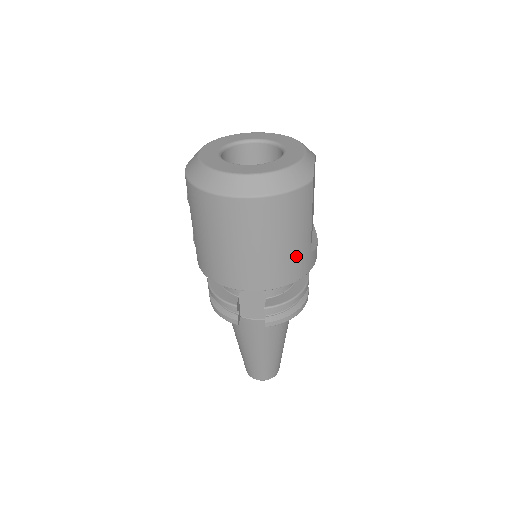
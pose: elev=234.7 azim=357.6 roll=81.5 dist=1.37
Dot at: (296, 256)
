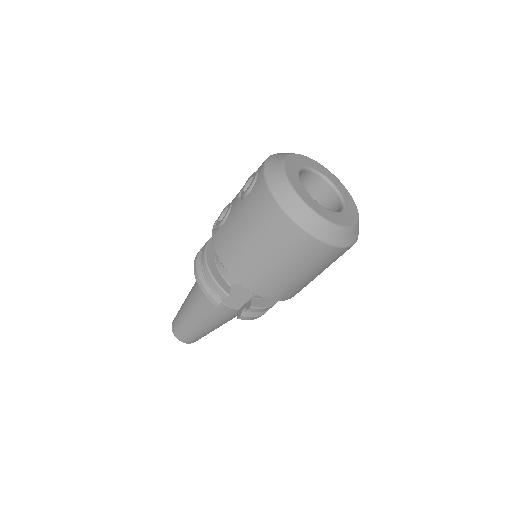
Dot at: (304, 285)
